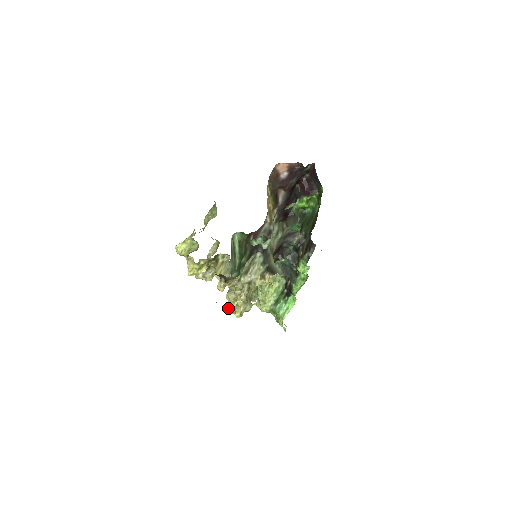
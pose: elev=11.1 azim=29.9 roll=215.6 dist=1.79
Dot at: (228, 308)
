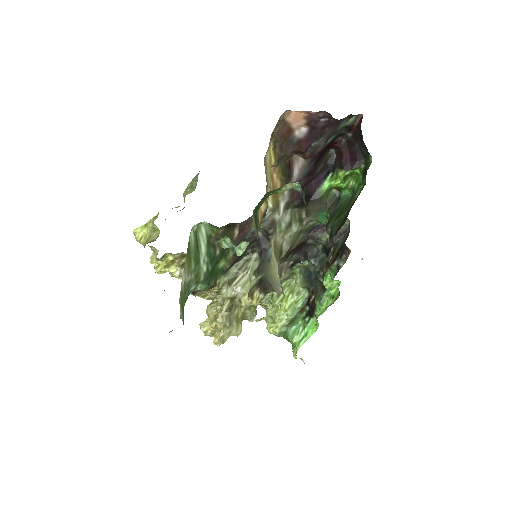
Dot at: (204, 329)
